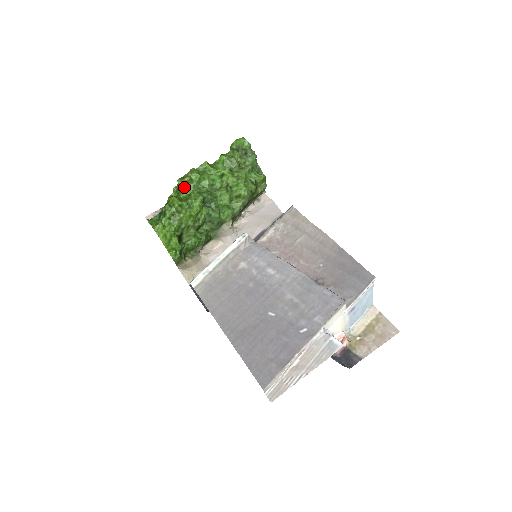
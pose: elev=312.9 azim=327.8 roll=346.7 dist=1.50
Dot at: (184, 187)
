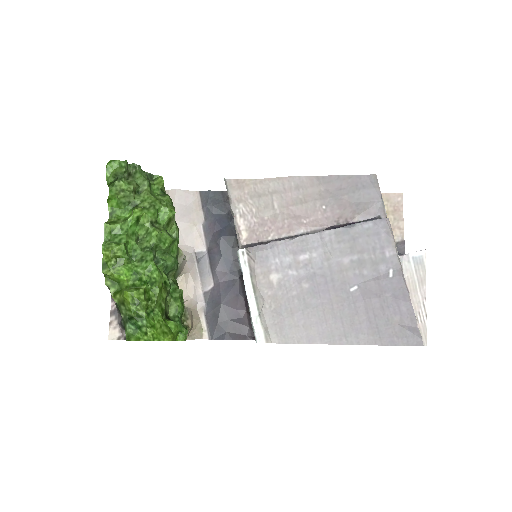
Dot at: (120, 272)
